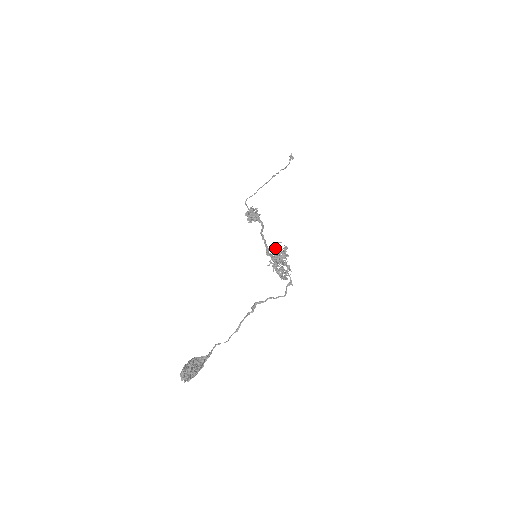
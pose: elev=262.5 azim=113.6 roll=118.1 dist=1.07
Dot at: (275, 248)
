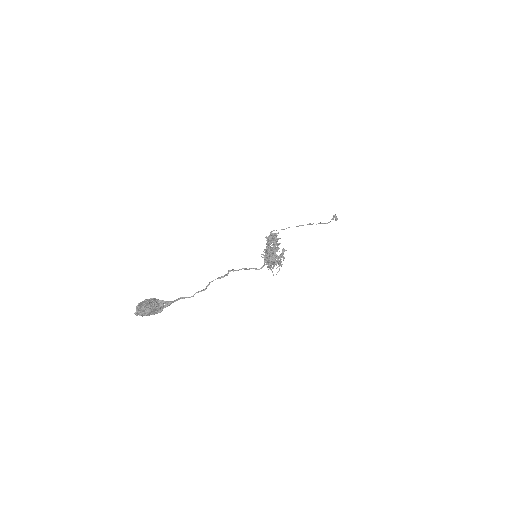
Dot at: (273, 247)
